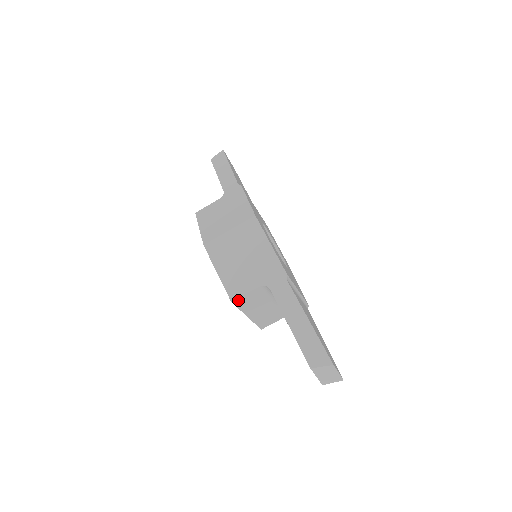
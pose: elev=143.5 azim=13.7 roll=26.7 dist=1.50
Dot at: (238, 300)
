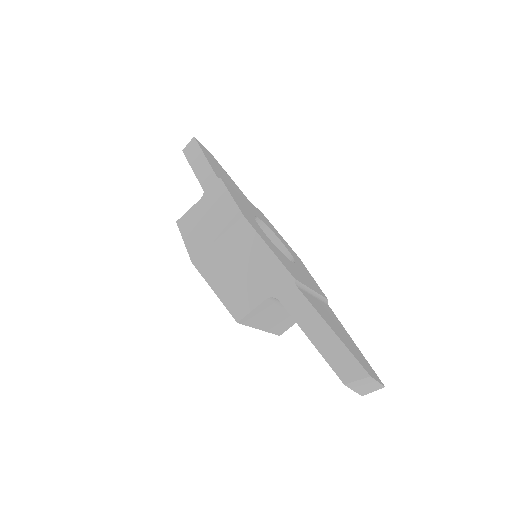
Dot at: (245, 319)
